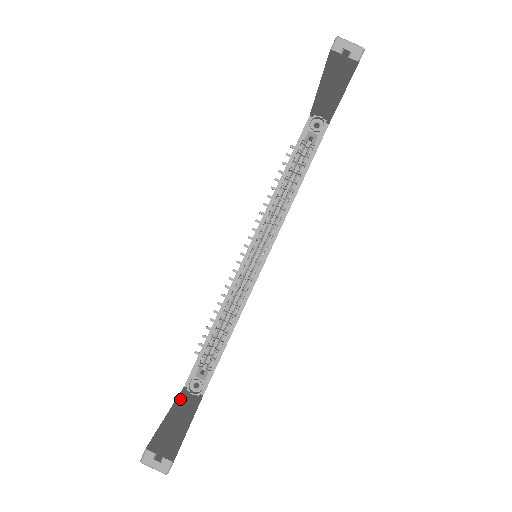
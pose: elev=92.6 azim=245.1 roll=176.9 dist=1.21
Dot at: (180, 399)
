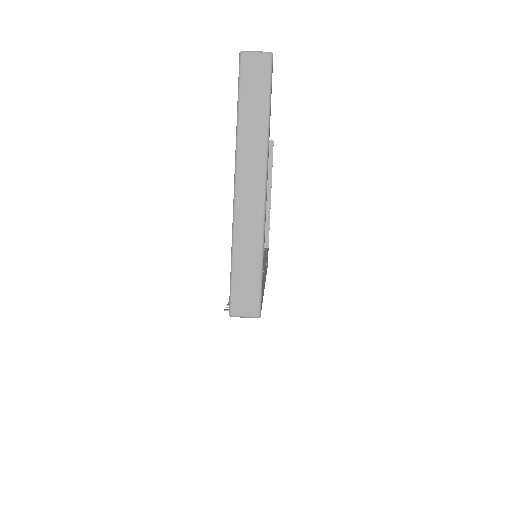
Dot at: occluded
